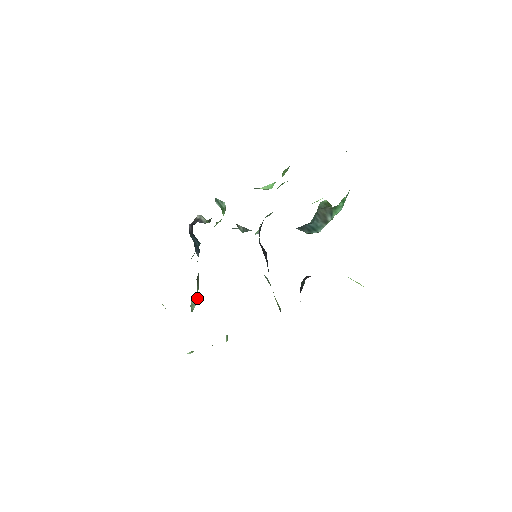
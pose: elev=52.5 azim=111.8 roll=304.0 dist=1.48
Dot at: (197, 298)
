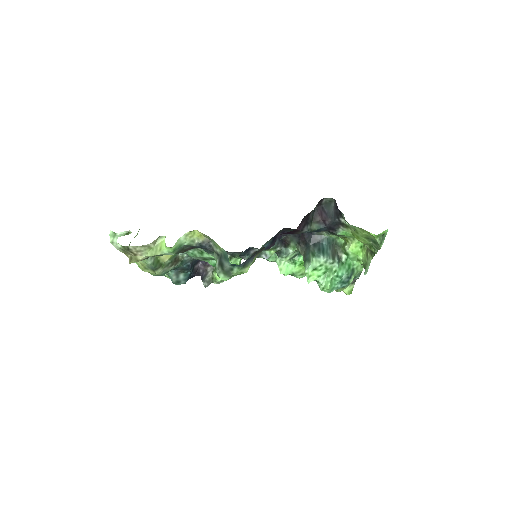
Dot at: (156, 266)
